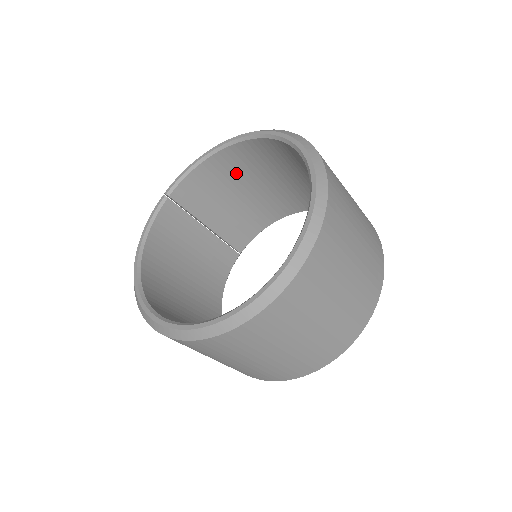
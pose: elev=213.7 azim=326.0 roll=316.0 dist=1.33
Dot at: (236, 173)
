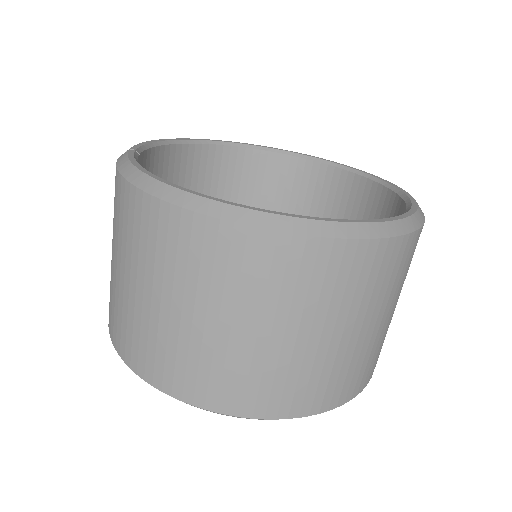
Dot at: occluded
